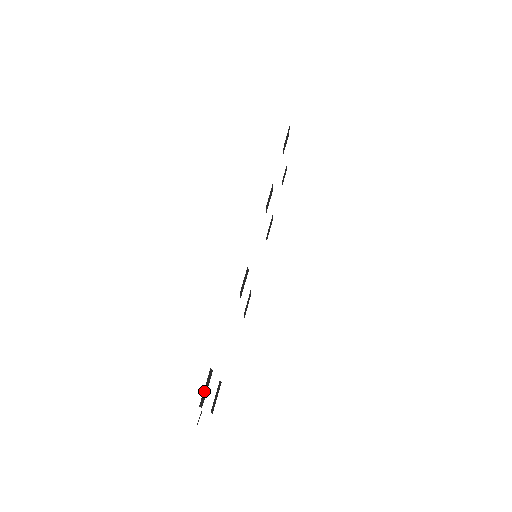
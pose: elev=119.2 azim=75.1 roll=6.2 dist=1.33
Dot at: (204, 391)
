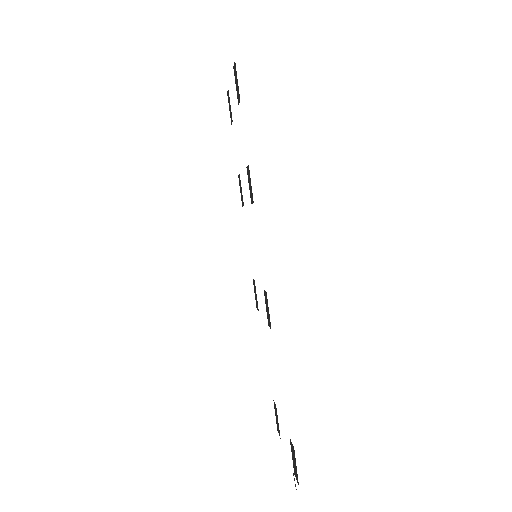
Dot at: (295, 468)
